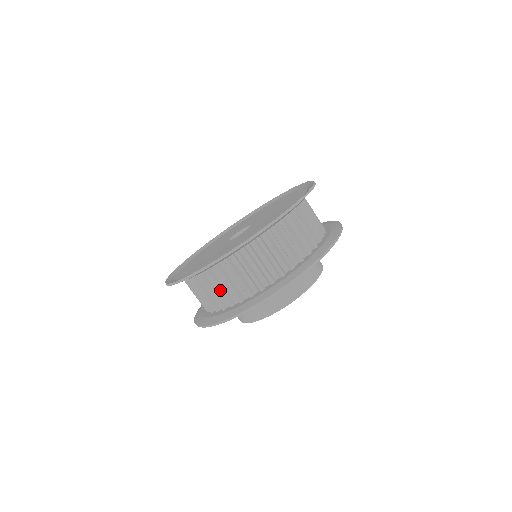
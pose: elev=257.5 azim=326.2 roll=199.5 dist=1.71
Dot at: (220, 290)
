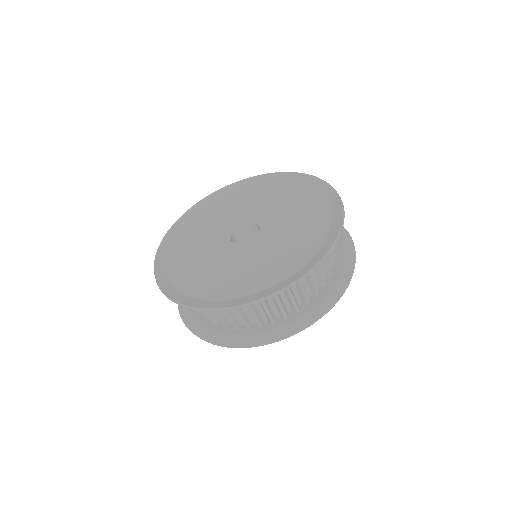
Dot at: occluded
